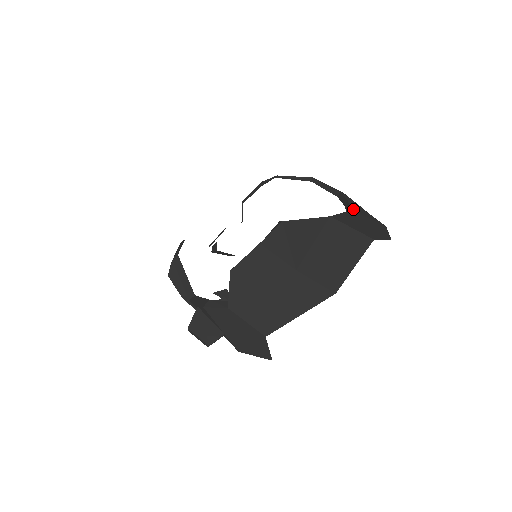
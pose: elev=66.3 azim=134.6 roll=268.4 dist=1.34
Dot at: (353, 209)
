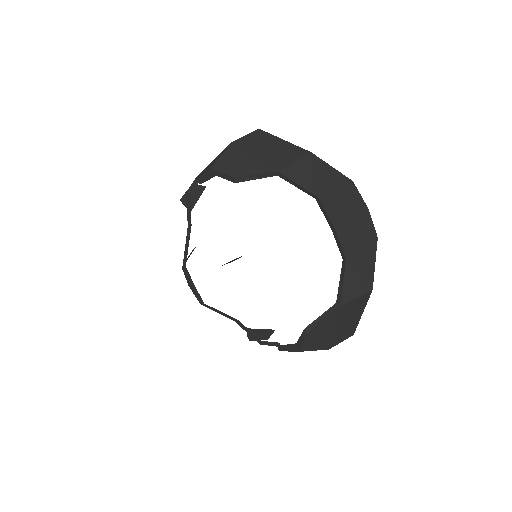
Dot at: (345, 250)
